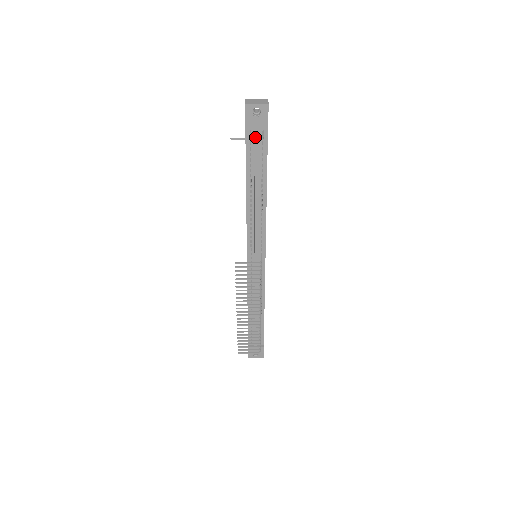
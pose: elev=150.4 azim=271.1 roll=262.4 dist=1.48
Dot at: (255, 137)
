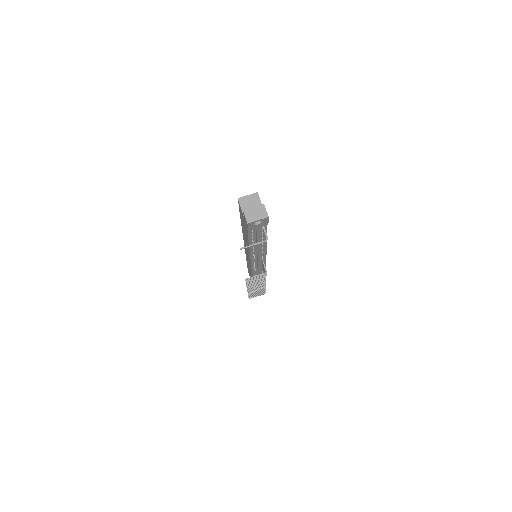
Dot at: (257, 231)
